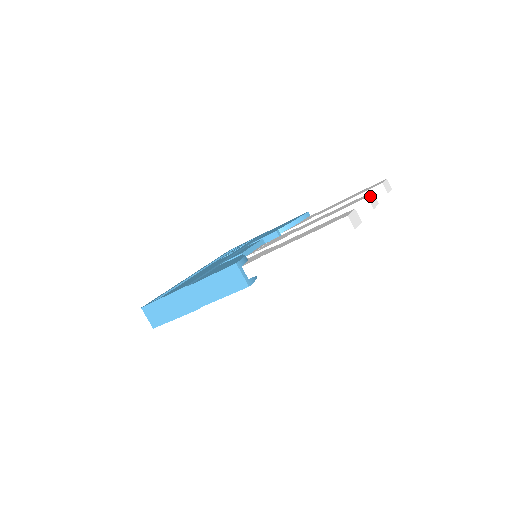
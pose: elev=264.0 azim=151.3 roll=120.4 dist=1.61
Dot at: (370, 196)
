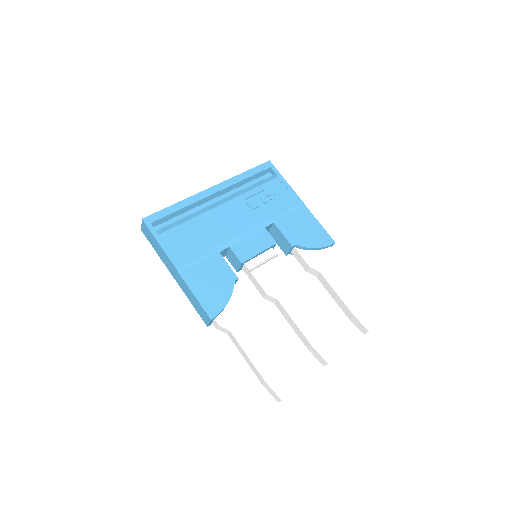
Dot at: occluded
